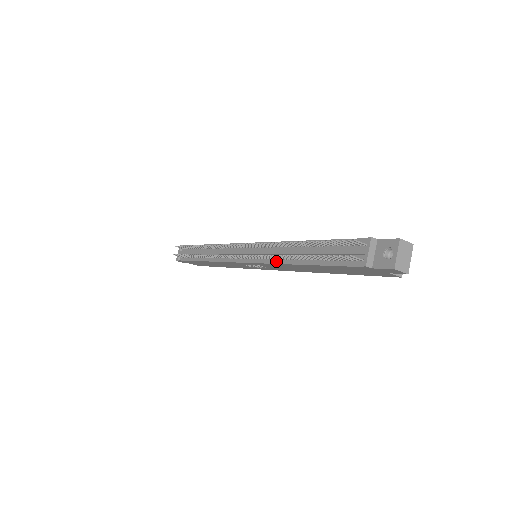
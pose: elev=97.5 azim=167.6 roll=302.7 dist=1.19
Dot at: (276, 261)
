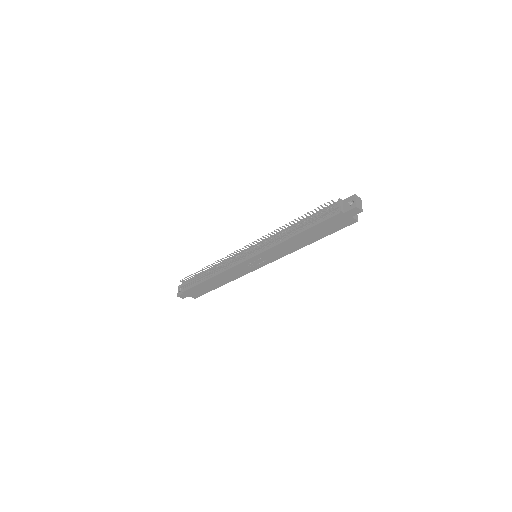
Dot at: (278, 243)
